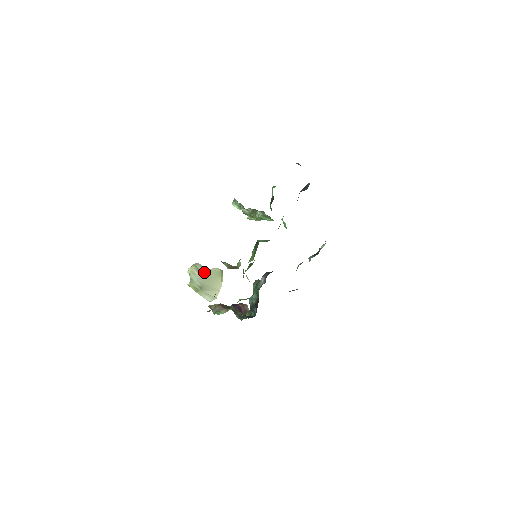
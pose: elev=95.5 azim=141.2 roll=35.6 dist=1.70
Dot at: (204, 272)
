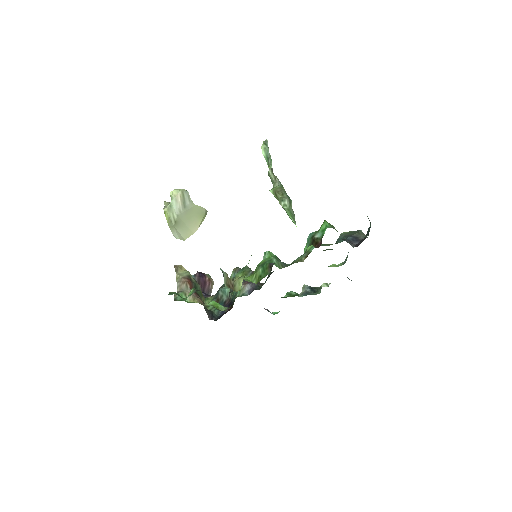
Dot at: (188, 205)
